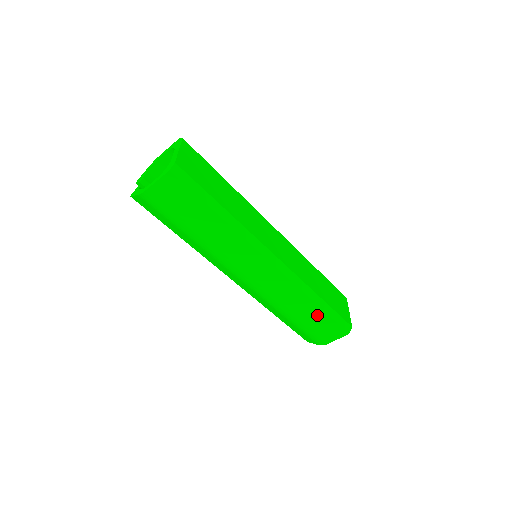
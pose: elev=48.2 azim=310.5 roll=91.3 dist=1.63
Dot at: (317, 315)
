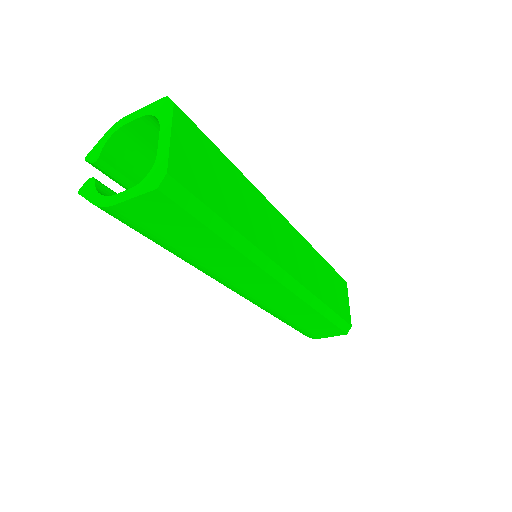
Dot at: (318, 322)
